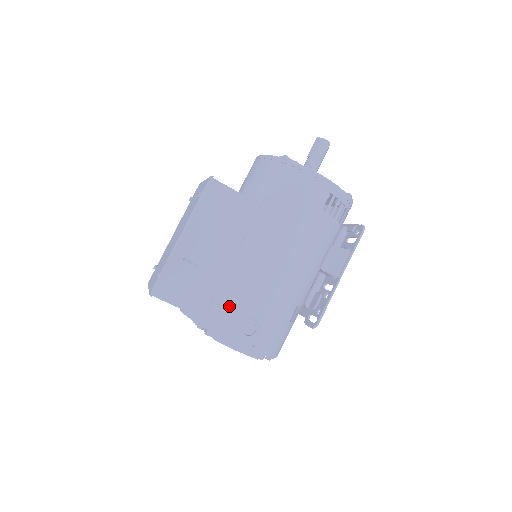
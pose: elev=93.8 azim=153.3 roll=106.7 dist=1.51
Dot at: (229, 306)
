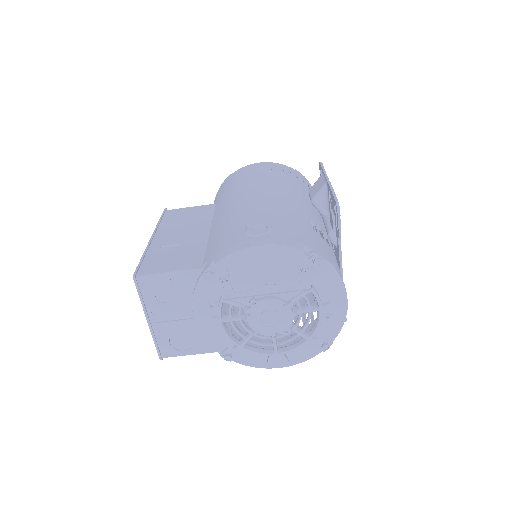
Dot at: (226, 236)
